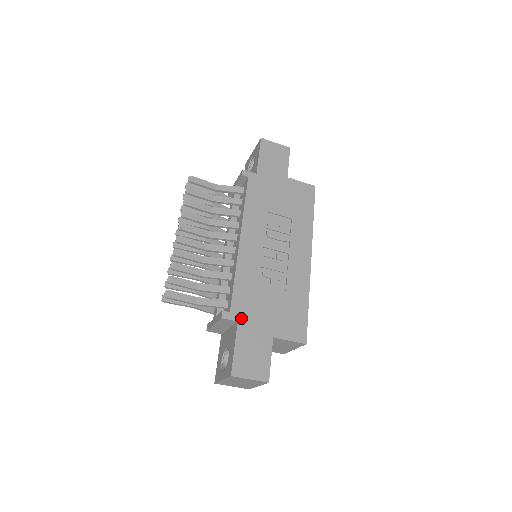
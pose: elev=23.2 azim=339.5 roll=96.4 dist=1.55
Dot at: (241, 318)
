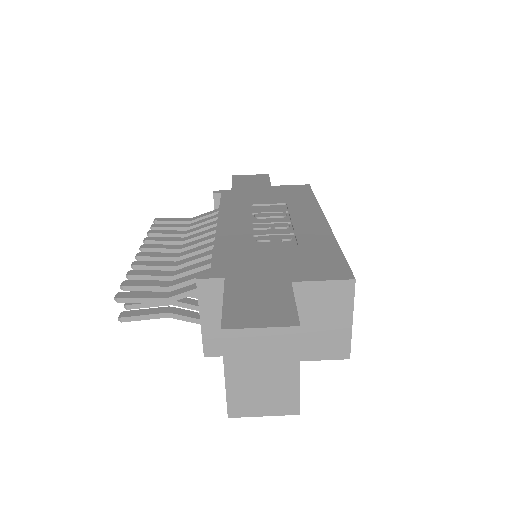
Dot at: (230, 274)
